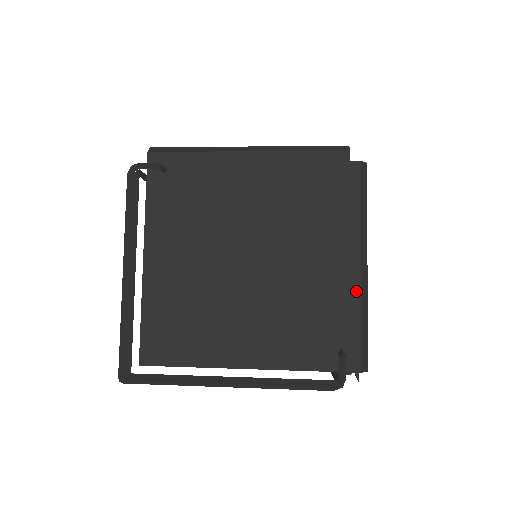
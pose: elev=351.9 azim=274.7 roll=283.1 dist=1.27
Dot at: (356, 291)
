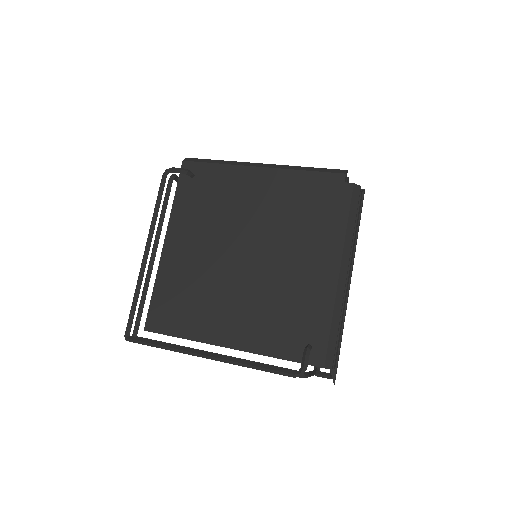
Dot at: (331, 295)
